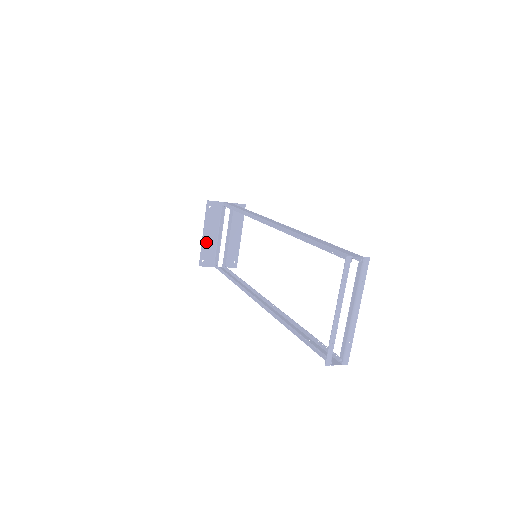
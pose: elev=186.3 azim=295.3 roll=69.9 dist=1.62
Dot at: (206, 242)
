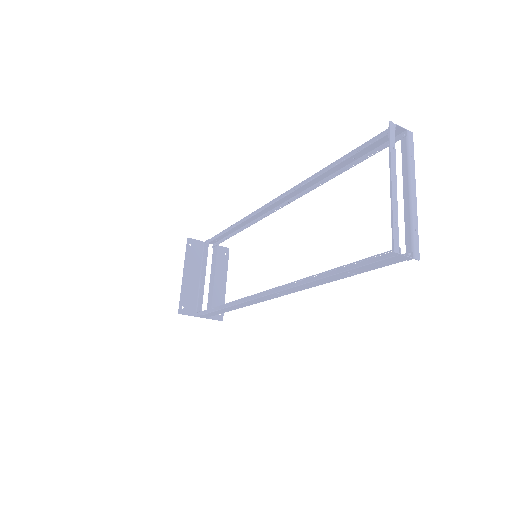
Dot at: (186, 285)
